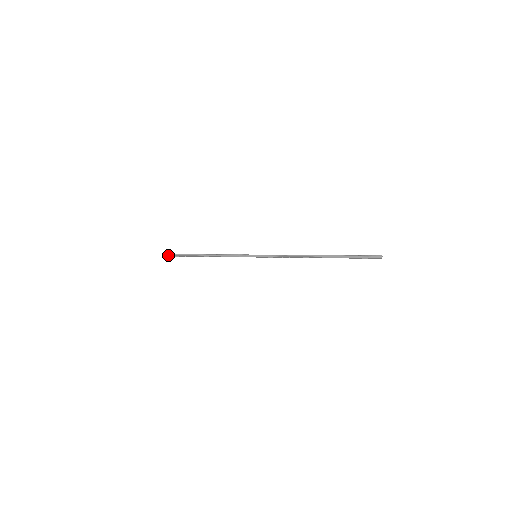
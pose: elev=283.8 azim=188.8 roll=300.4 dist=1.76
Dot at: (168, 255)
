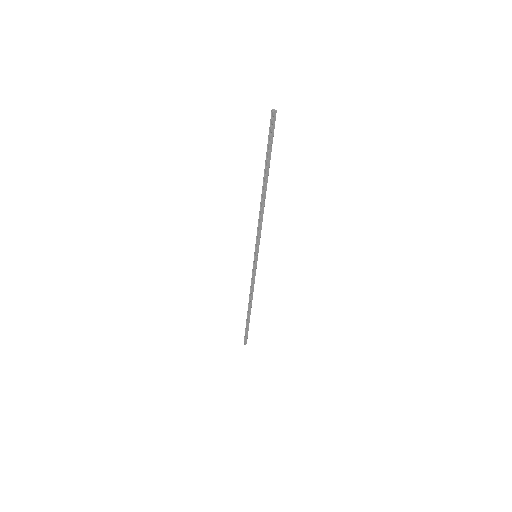
Dot at: (244, 339)
